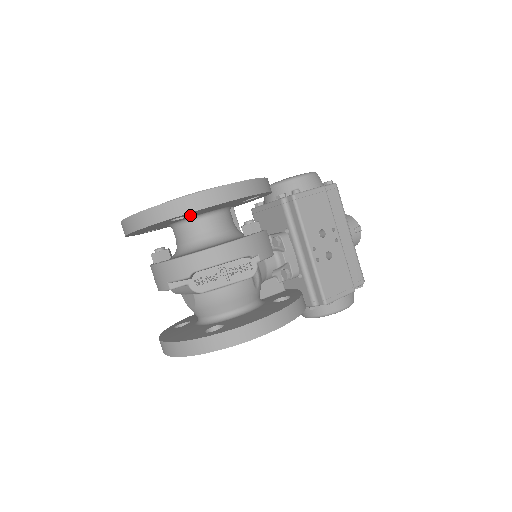
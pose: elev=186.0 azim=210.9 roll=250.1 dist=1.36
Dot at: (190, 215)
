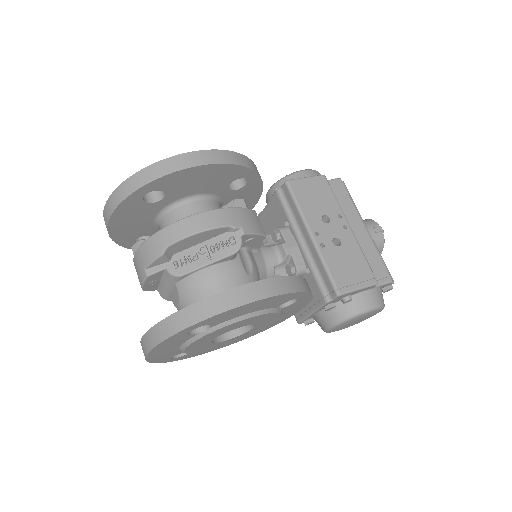
Dot at: (165, 193)
